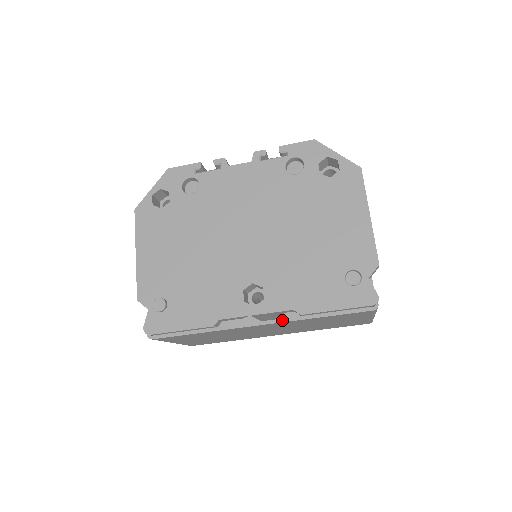
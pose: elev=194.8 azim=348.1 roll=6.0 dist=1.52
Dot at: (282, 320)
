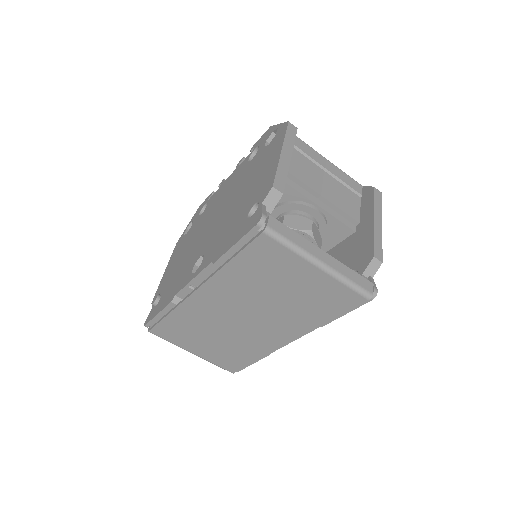
Dot at: (208, 278)
